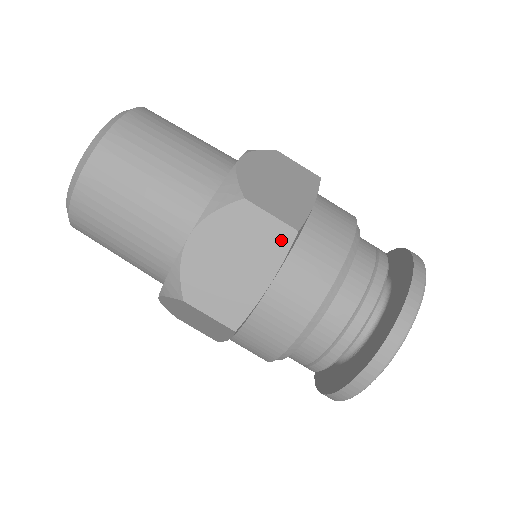
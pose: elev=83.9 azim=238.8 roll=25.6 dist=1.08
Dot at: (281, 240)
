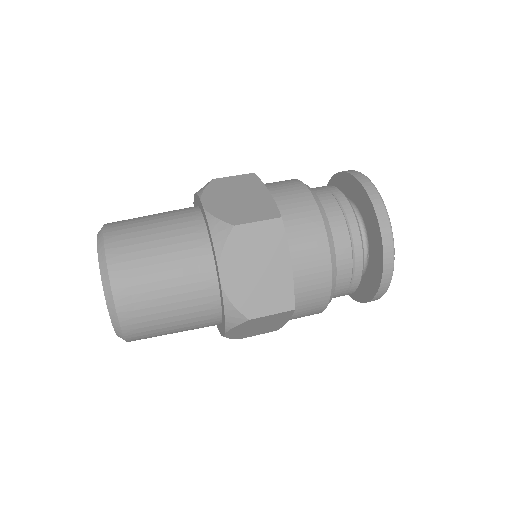
Dot at: (276, 231)
